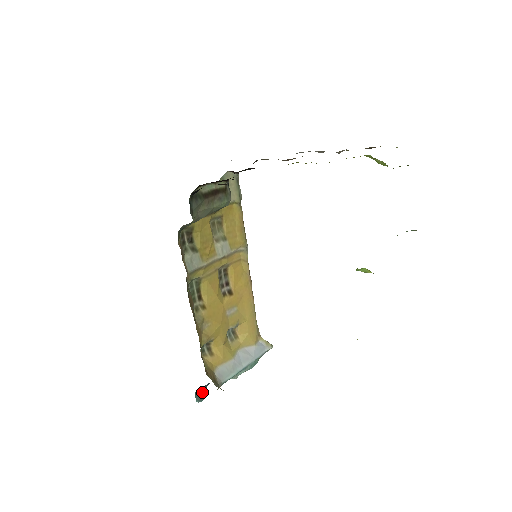
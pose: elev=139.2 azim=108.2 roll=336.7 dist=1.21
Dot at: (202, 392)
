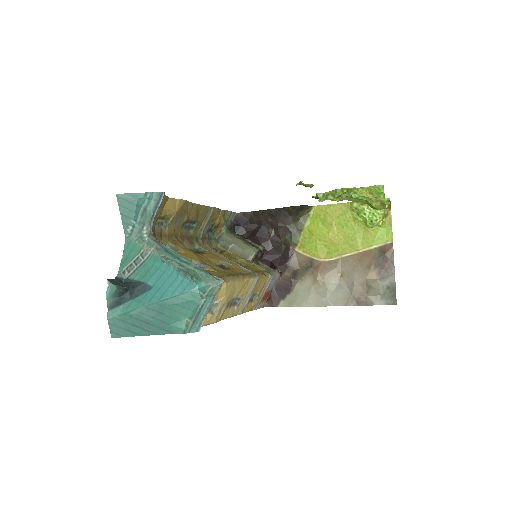
Dot at: (120, 285)
